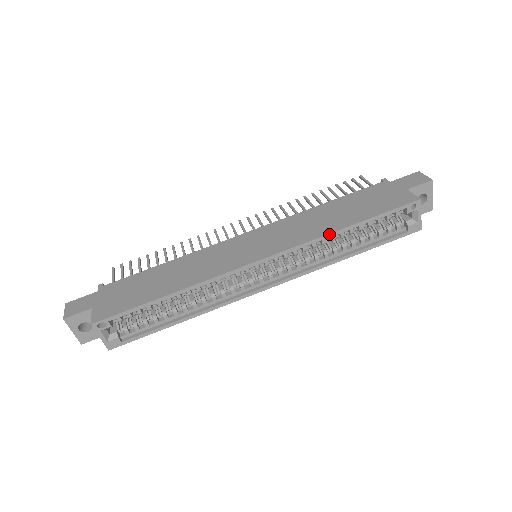
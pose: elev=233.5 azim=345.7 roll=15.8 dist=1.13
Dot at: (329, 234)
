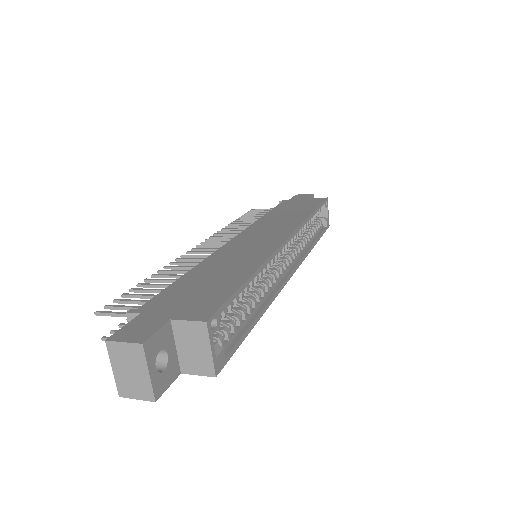
Dot at: (308, 218)
